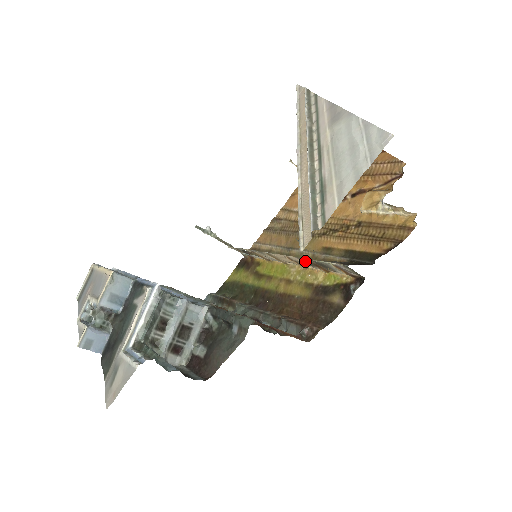
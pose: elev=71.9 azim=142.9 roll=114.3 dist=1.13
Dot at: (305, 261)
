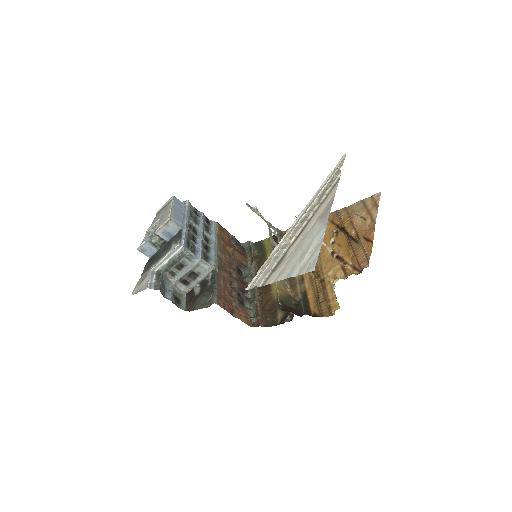
Dot at: occluded
